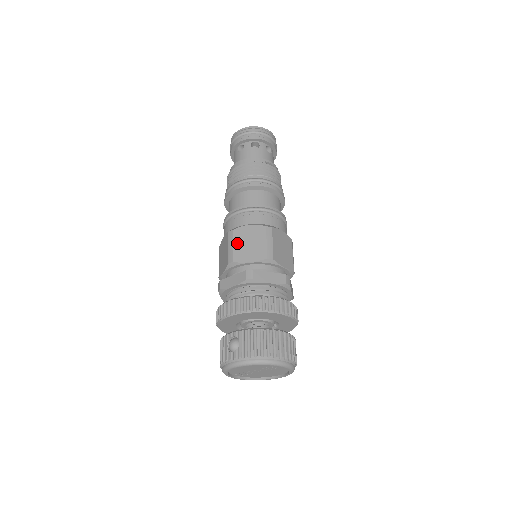
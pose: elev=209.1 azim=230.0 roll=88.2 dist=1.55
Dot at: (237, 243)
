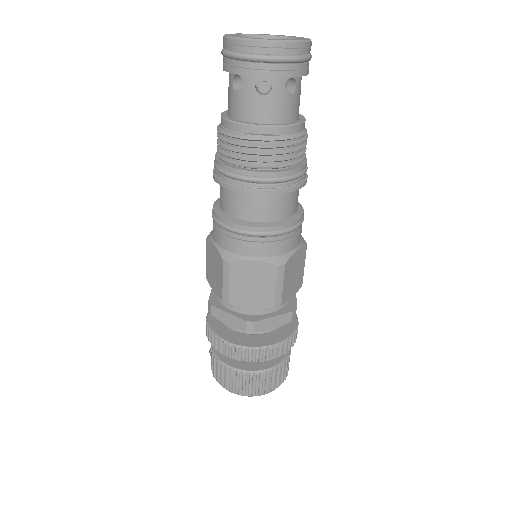
Dot at: (208, 260)
